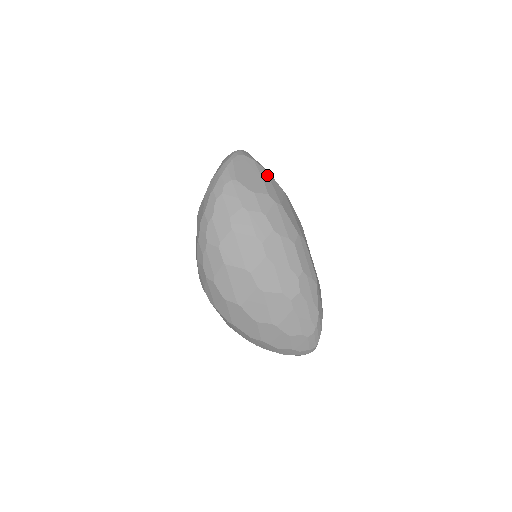
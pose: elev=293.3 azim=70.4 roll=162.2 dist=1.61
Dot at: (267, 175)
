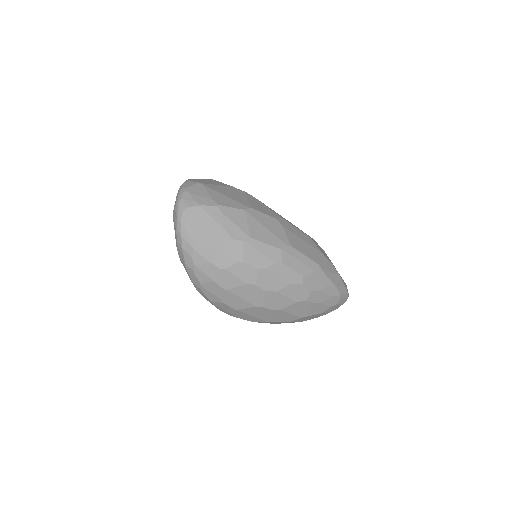
Dot at: (220, 213)
